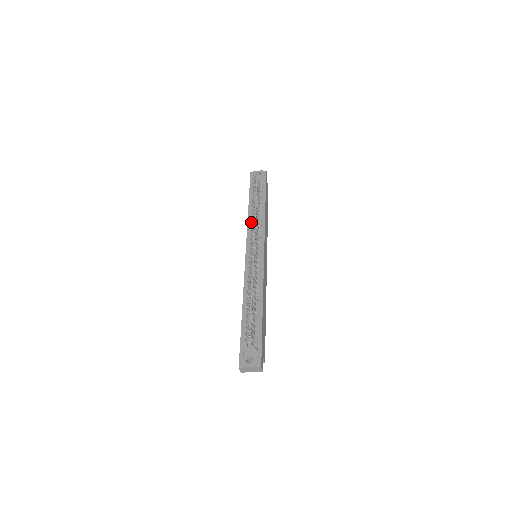
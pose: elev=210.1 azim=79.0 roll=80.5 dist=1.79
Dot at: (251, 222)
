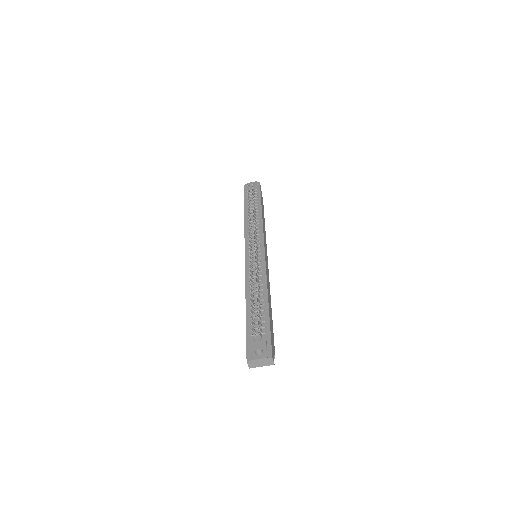
Dot at: occluded
